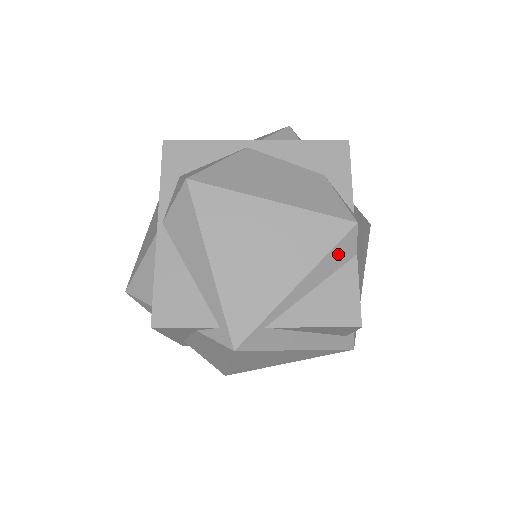
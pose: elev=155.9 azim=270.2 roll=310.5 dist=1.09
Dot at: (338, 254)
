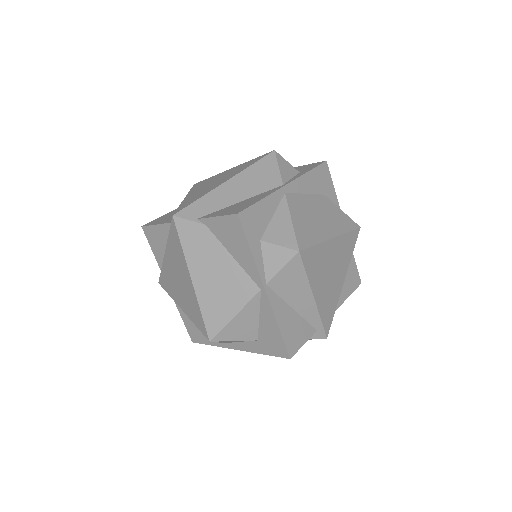
Dot at: occluded
